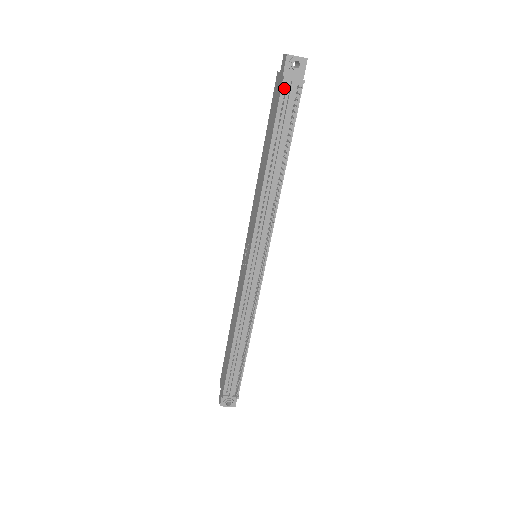
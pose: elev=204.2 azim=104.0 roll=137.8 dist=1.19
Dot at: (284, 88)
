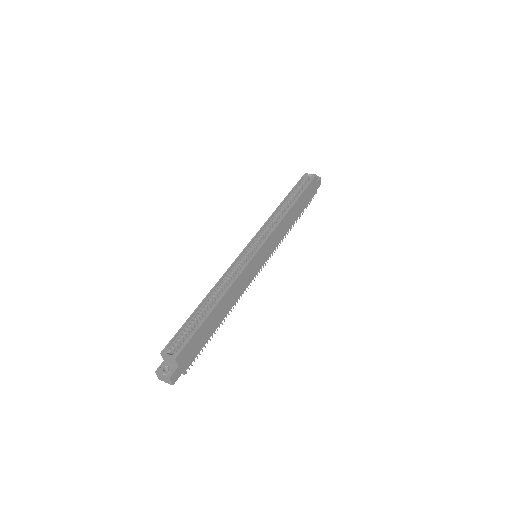
Dot at: occluded
